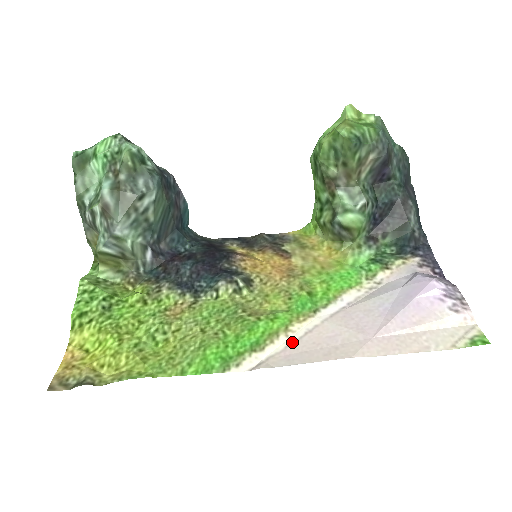
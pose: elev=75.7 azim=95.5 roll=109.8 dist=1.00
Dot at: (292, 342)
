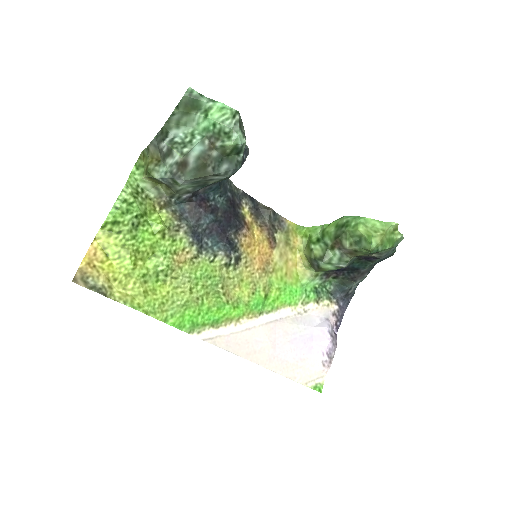
Dot at: (236, 332)
